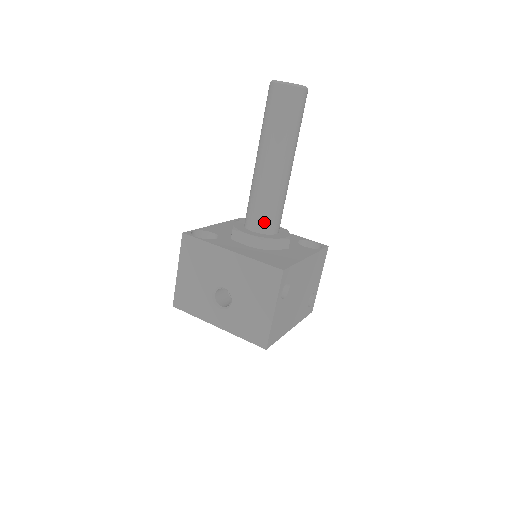
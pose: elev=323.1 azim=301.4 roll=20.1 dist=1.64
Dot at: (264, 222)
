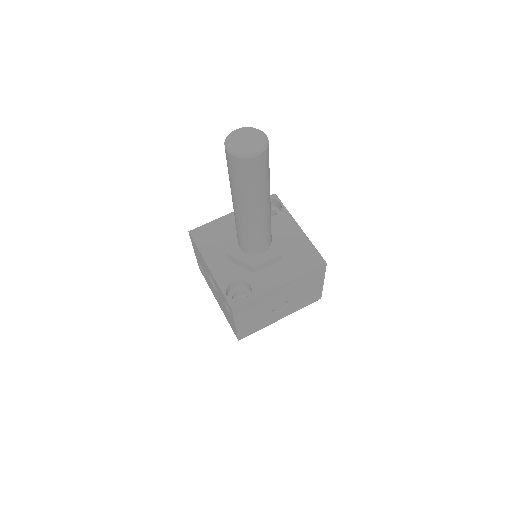
Dot at: (269, 241)
